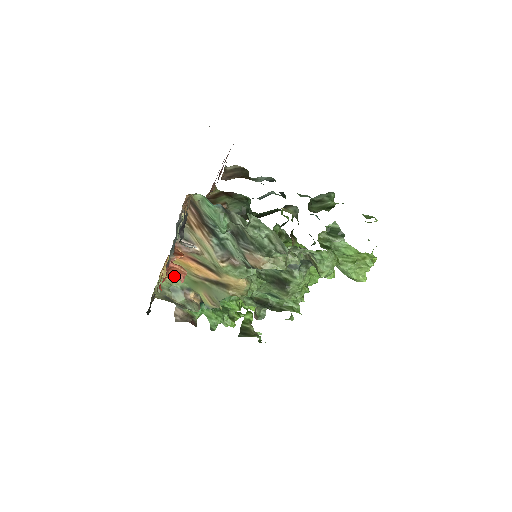
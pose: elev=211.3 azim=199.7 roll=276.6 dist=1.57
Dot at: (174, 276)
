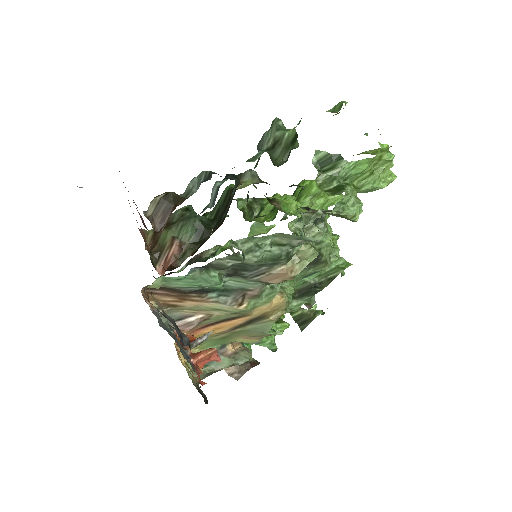
Dot at: occluded
